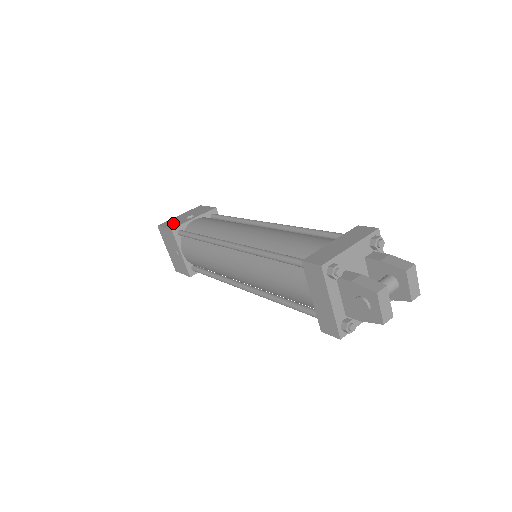
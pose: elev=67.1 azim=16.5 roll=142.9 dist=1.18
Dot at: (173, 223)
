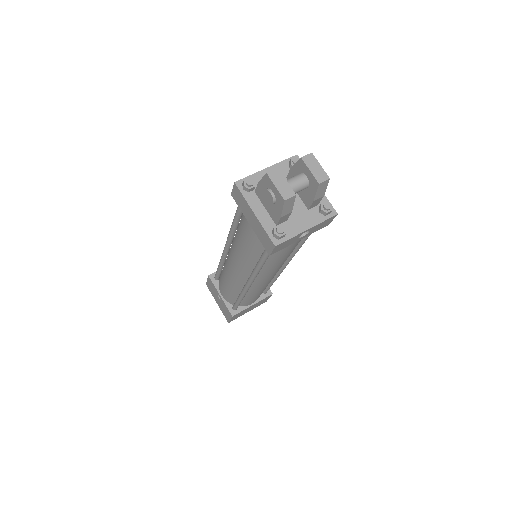
Dot at: occluded
